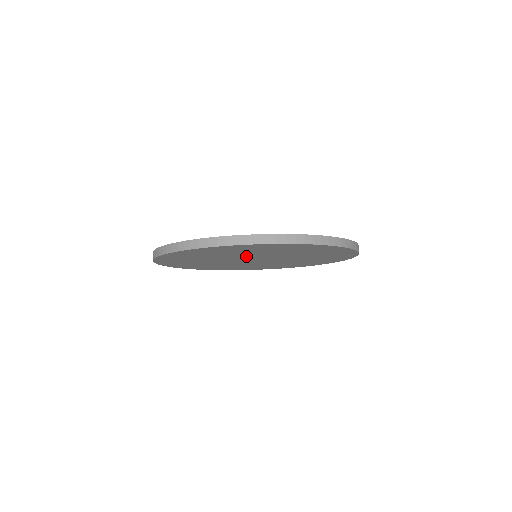
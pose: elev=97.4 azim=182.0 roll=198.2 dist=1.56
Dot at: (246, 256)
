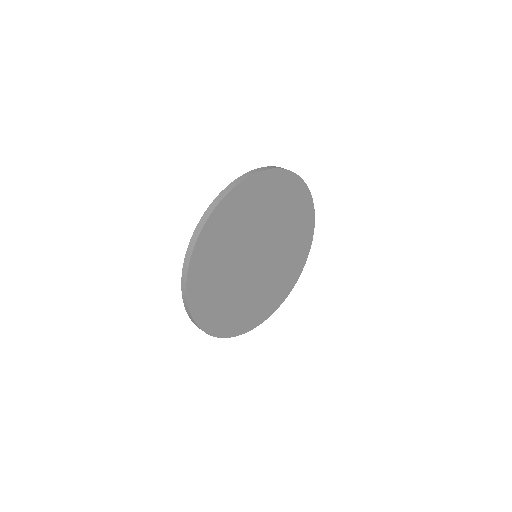
Dot at: (243, 250)
